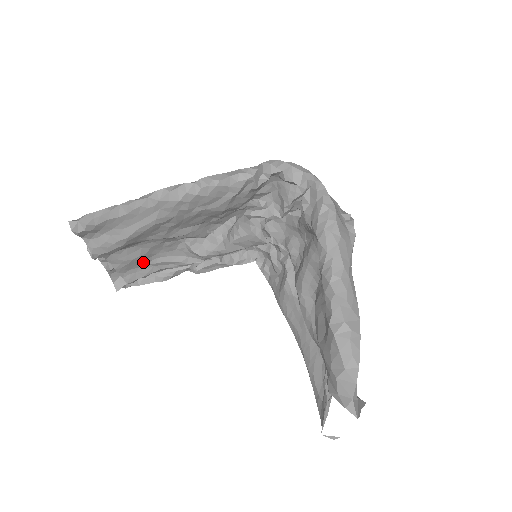
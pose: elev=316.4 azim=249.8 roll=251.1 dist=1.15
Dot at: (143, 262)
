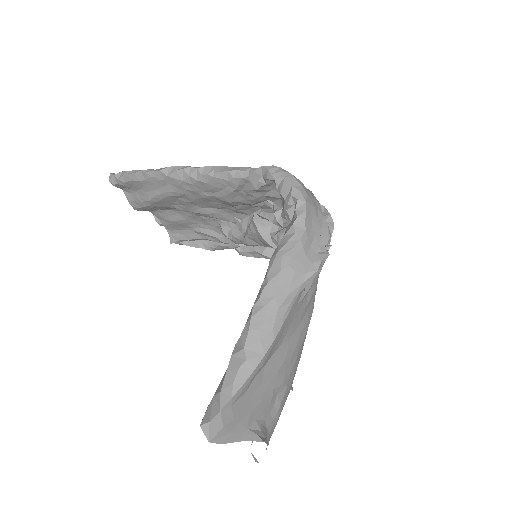
Dot at: (187, 227)
